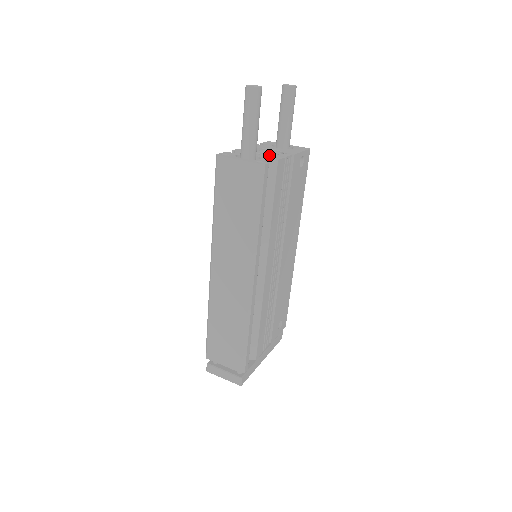
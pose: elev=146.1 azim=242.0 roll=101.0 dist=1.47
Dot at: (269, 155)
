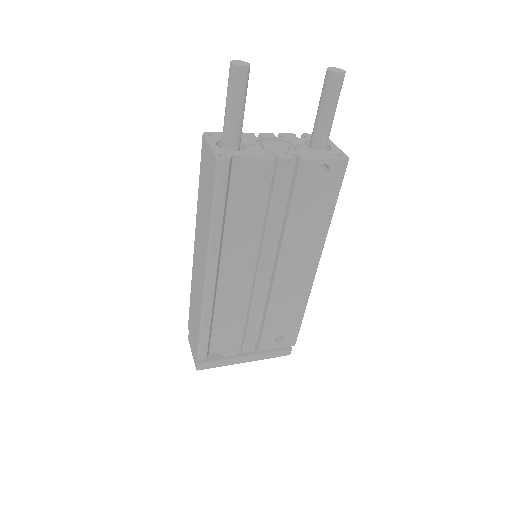
Dot at: (262, 150)
